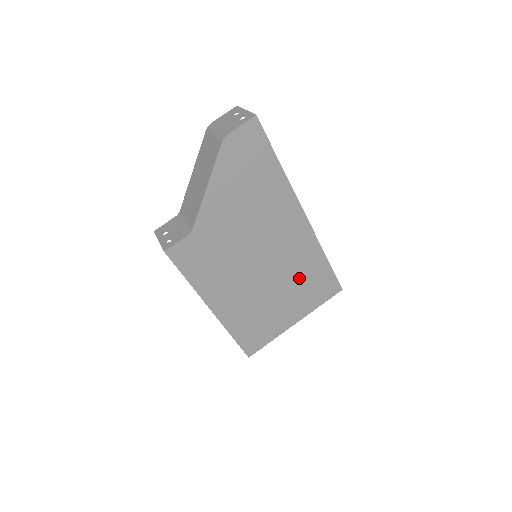
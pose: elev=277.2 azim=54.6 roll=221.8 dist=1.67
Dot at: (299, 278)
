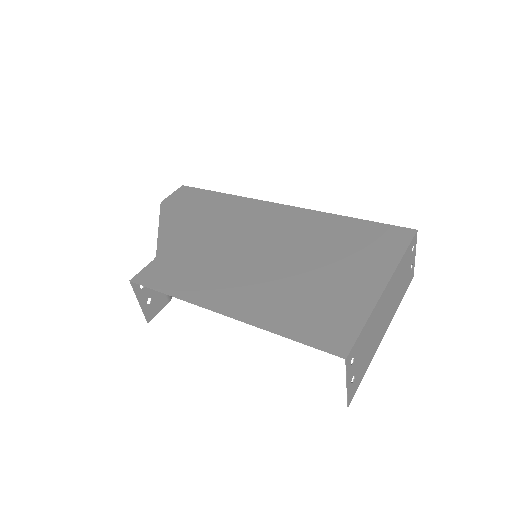
Dot at: (330, 244)
